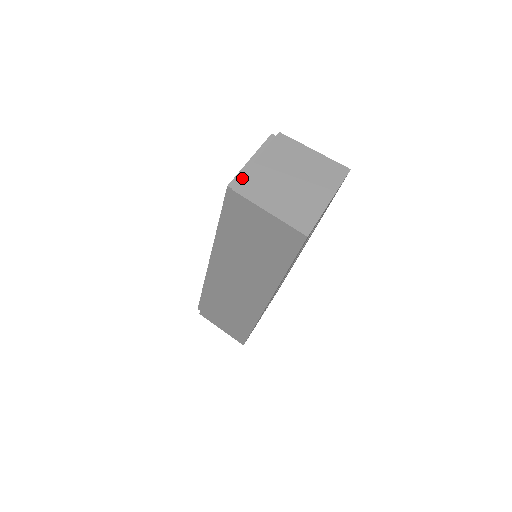
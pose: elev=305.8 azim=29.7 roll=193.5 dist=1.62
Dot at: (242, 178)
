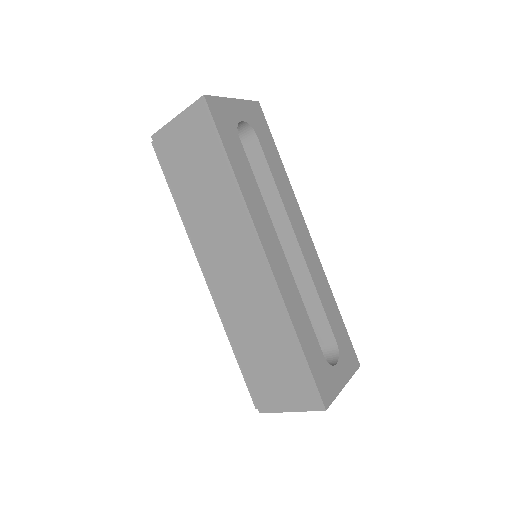
Dot at: occluded
